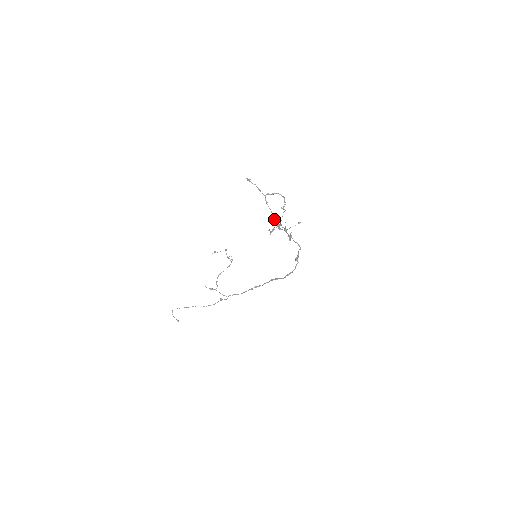
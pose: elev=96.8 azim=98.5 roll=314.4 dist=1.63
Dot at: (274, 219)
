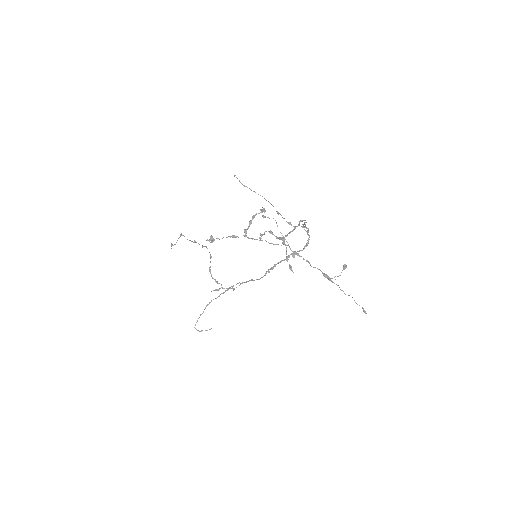
Dot at: (274, 244)
